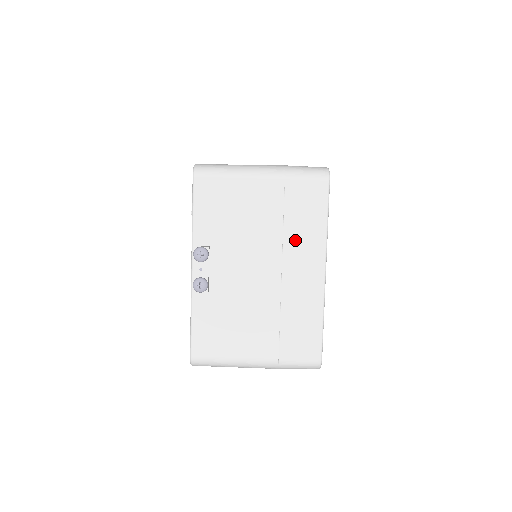
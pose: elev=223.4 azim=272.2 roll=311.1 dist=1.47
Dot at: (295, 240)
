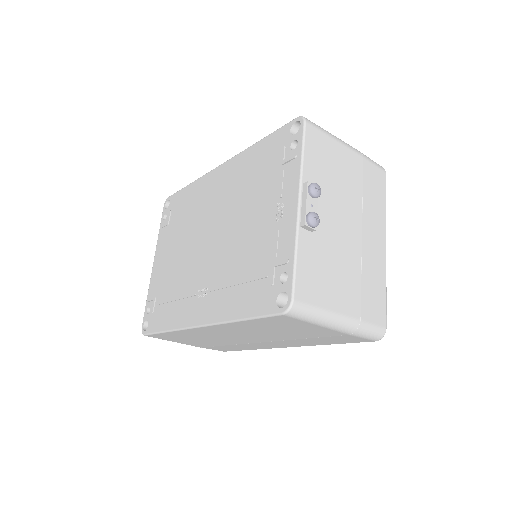
Dot at: (369, 210)
